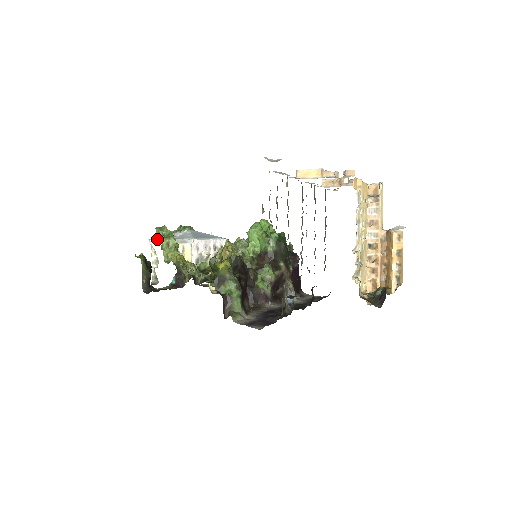
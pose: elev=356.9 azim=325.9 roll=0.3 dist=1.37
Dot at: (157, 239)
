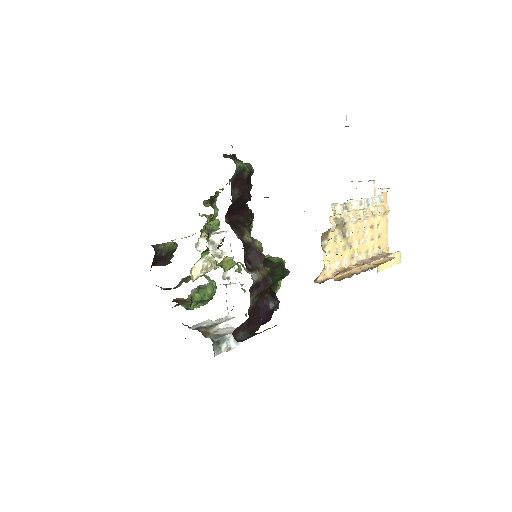
Dot at: occluded
